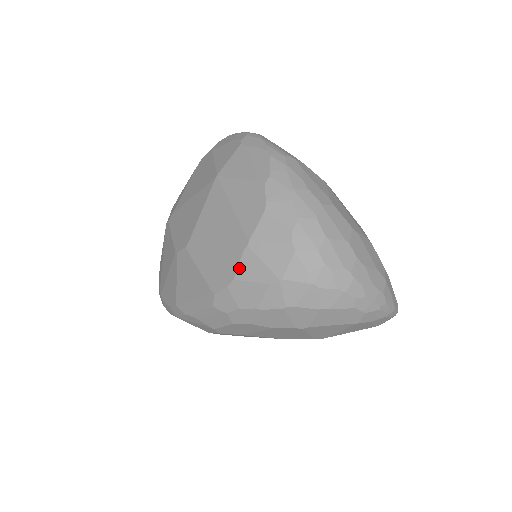
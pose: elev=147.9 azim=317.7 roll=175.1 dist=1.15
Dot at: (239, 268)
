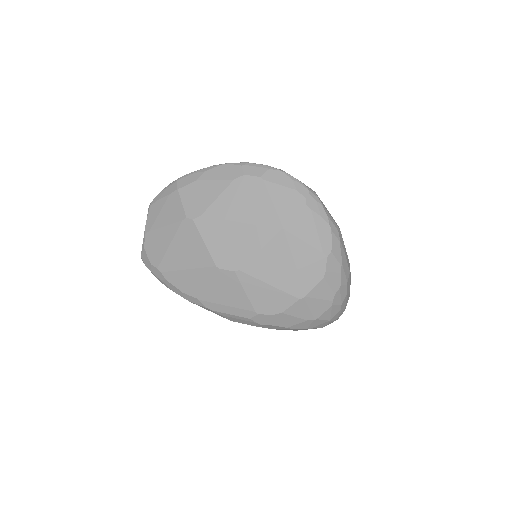
Dot at: (290, 308)
